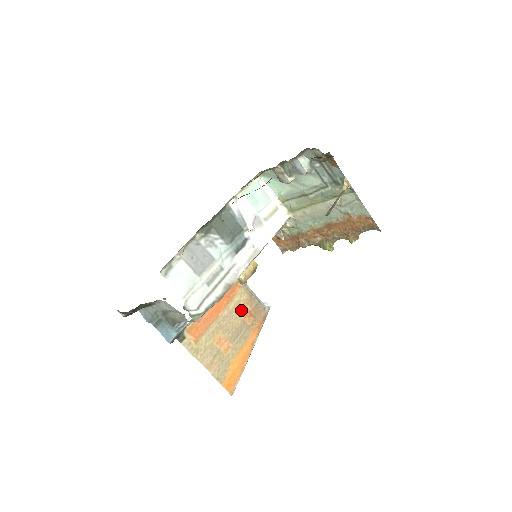
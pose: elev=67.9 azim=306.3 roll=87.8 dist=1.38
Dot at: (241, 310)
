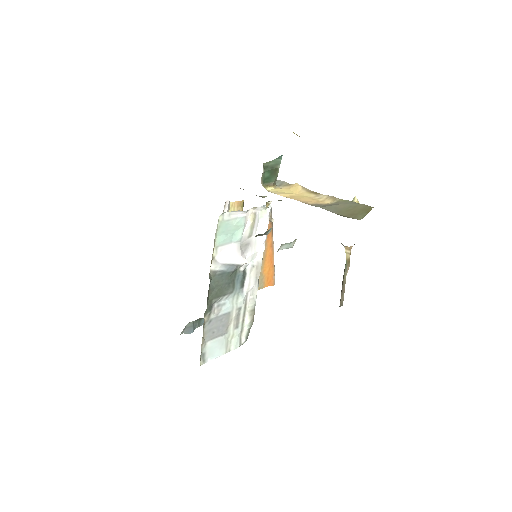
Dot at: occluded
